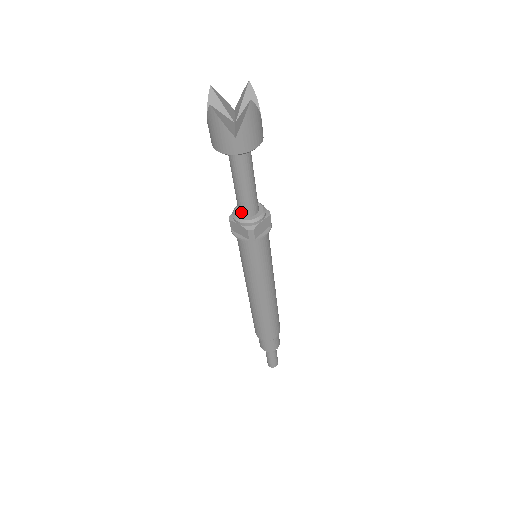
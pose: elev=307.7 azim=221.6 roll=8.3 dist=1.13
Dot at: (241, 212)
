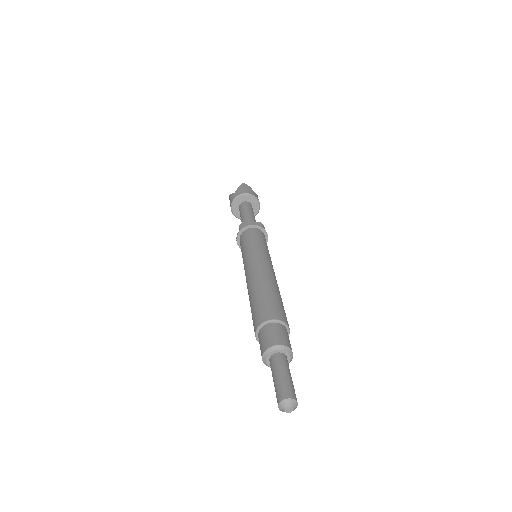
Dot at: occluded
